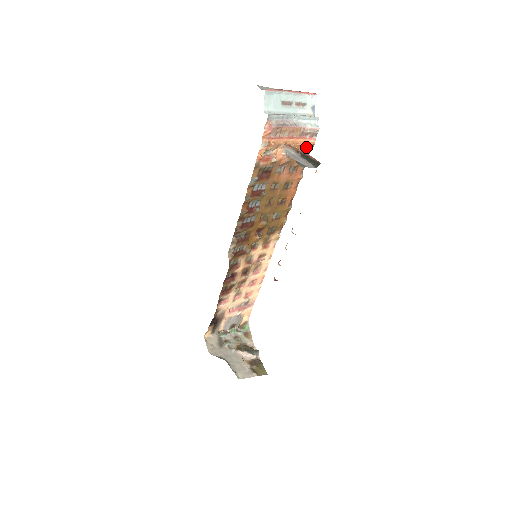
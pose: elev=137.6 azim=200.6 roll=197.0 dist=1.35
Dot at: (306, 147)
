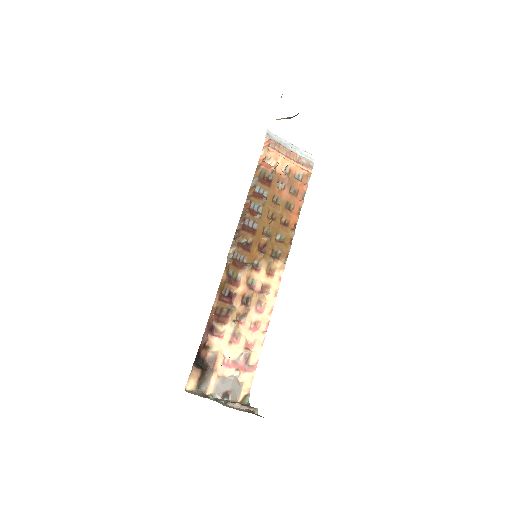
Dot at: (304, 174)
